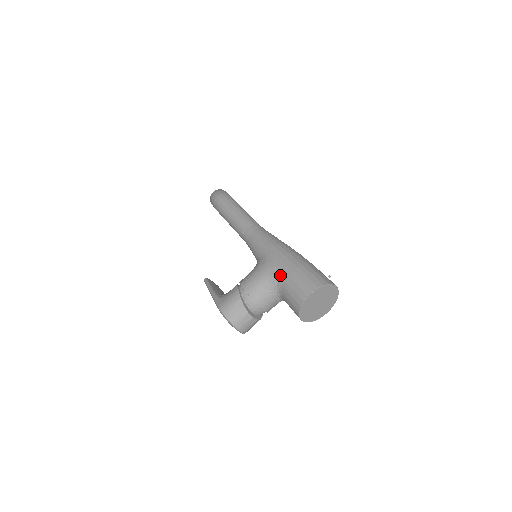
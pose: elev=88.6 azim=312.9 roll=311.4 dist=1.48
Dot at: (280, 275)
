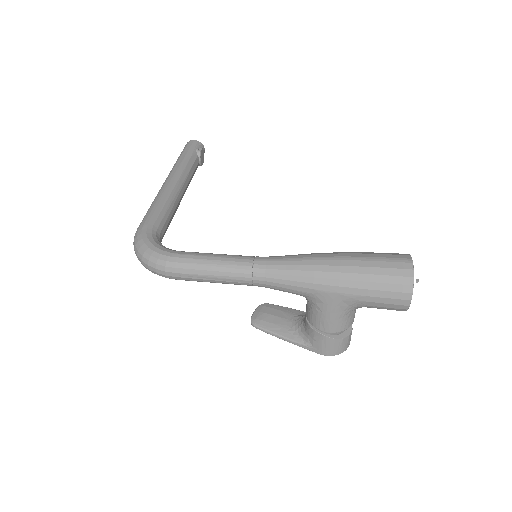
Dot at: (356, 305)
